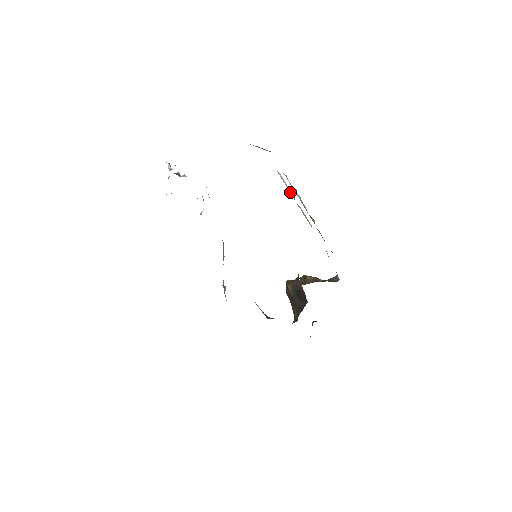
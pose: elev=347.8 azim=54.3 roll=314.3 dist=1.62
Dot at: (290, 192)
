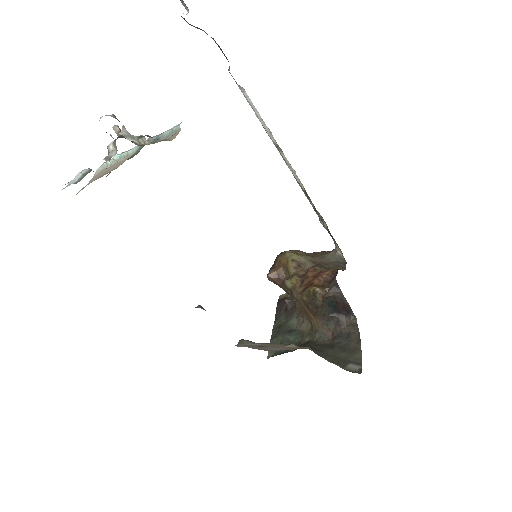
Dot at: (266, 128)
